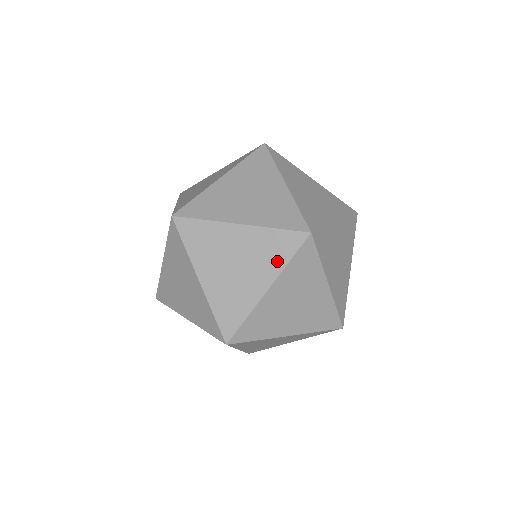
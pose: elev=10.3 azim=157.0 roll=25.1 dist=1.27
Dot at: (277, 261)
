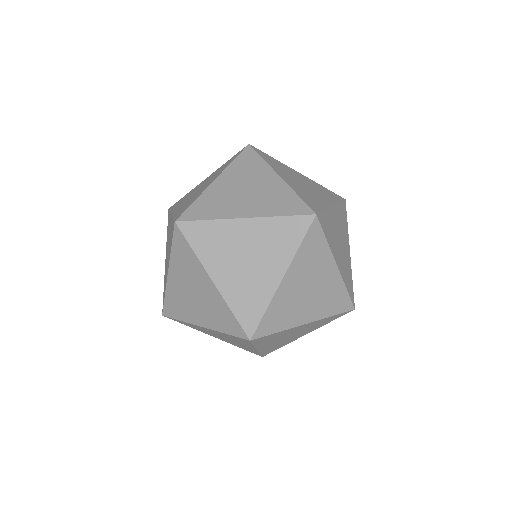
Dot at: (288, 248)
